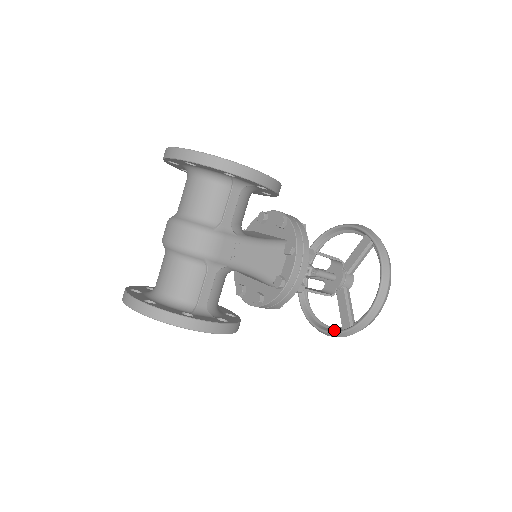
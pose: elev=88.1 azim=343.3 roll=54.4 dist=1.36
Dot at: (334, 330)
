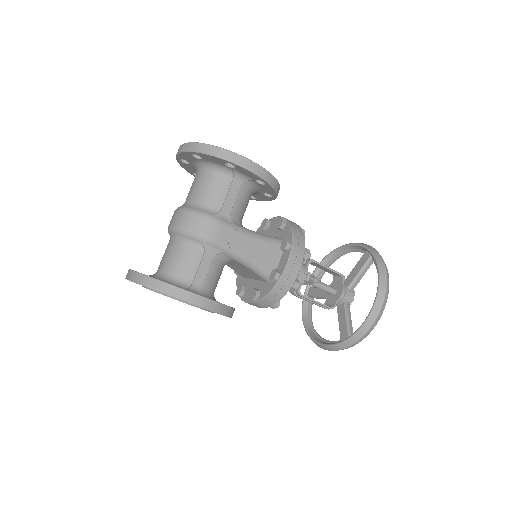
Dot at: (333, 343)
